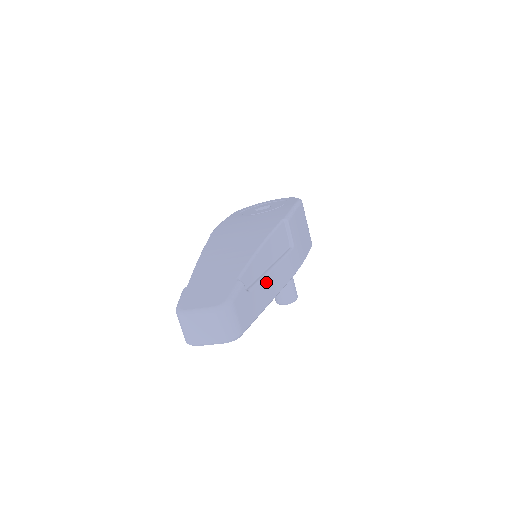
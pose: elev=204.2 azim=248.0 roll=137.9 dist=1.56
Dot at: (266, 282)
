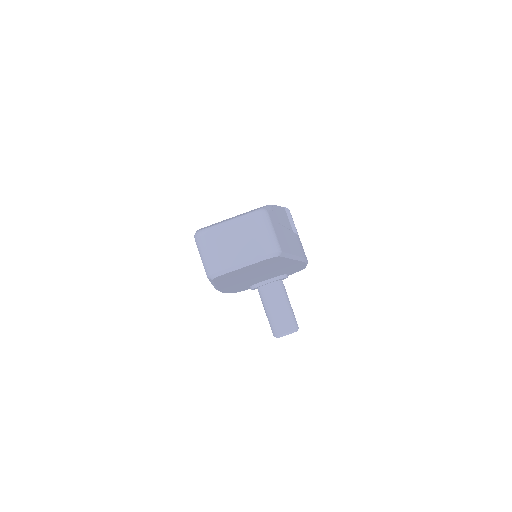
Dot at: (287, 233)
